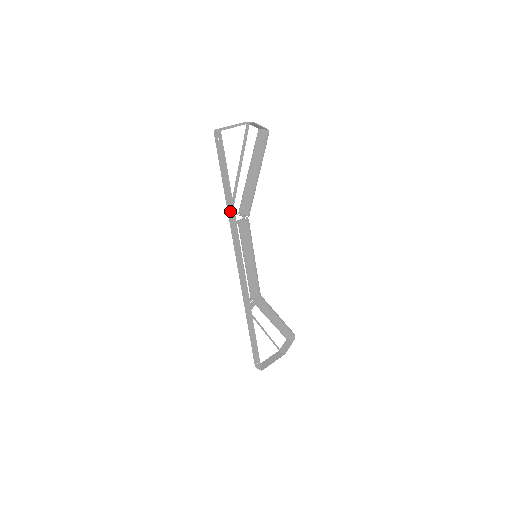
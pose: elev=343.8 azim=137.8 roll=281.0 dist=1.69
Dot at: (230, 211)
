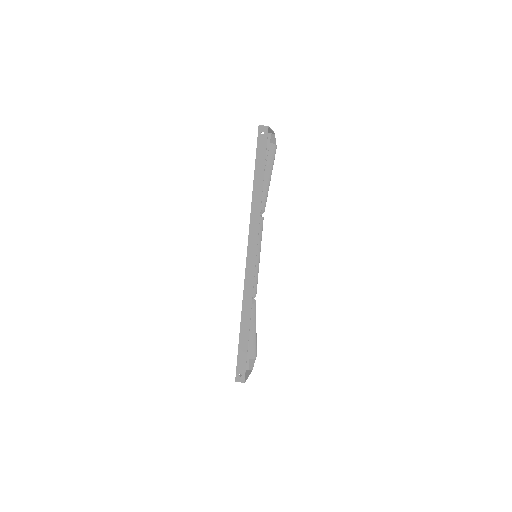
Dot at: (256, 202)
